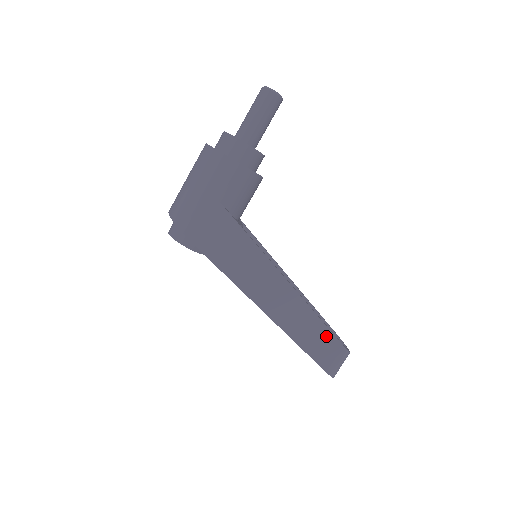
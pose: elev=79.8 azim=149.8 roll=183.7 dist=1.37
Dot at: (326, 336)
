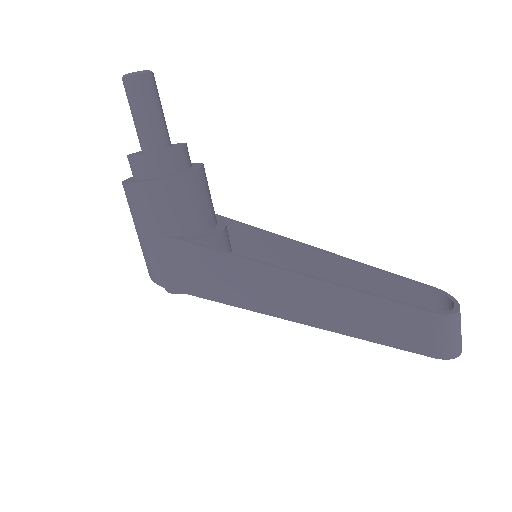
Dot at: (393, 311)
